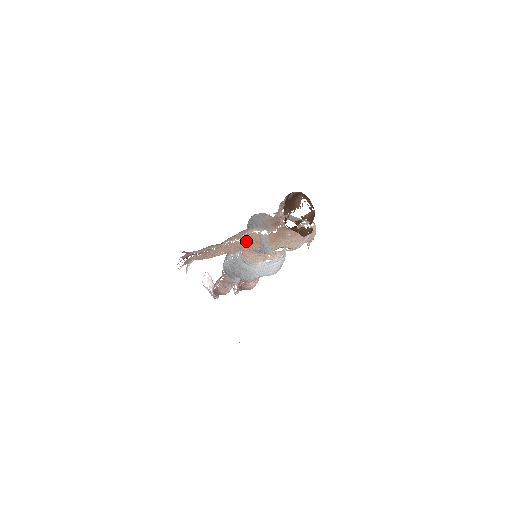
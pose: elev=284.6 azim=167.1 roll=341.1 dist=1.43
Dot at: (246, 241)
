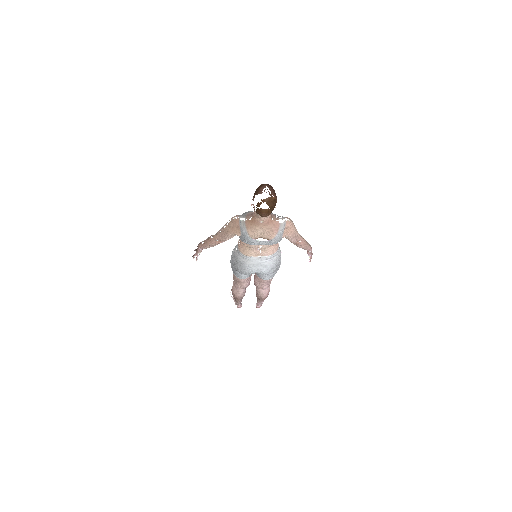
Dot at: (229, 226)
